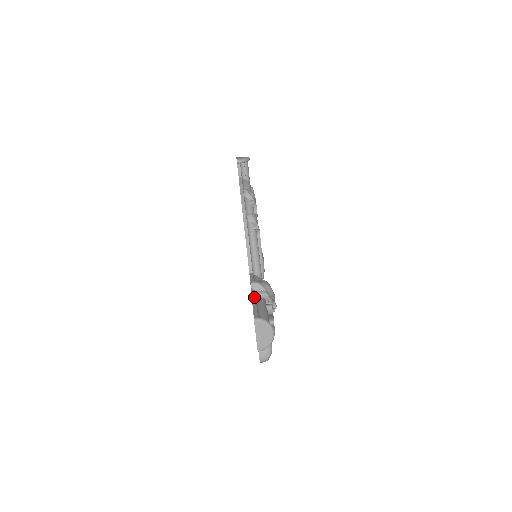
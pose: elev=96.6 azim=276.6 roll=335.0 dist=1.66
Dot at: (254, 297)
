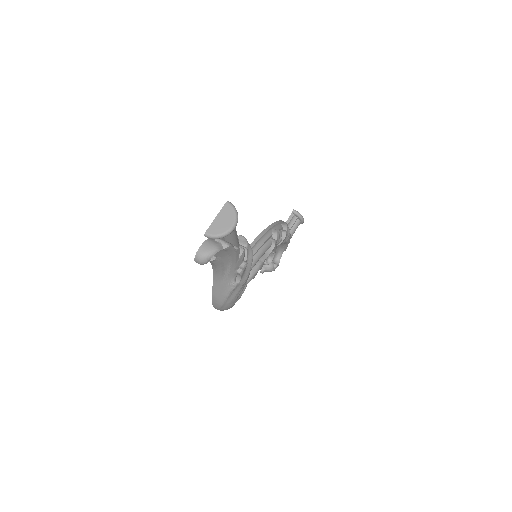
Dot at: occluded
